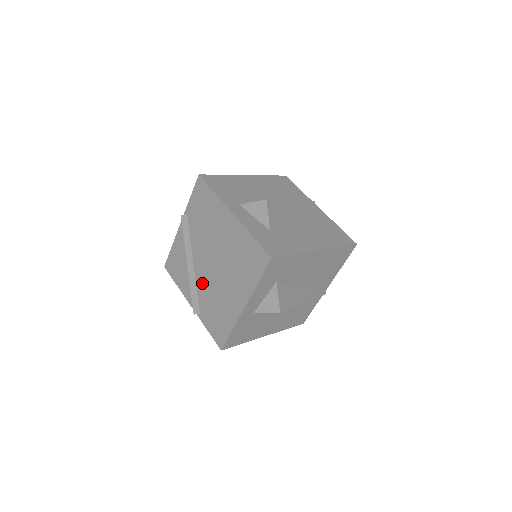
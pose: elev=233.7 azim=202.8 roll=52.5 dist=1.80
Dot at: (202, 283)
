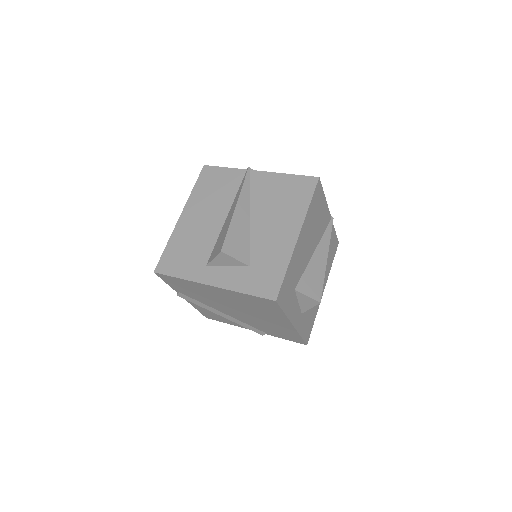
Dot at: (245, 321)
